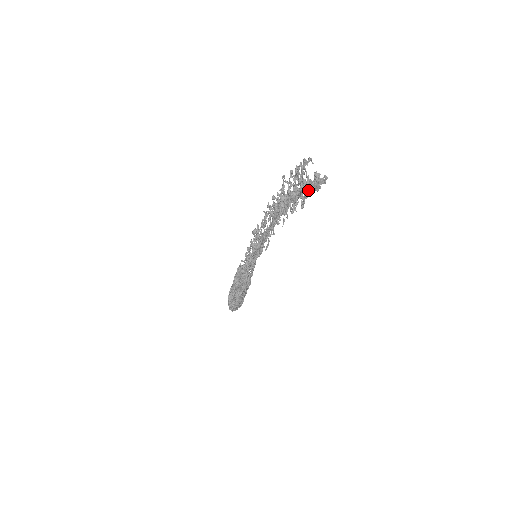
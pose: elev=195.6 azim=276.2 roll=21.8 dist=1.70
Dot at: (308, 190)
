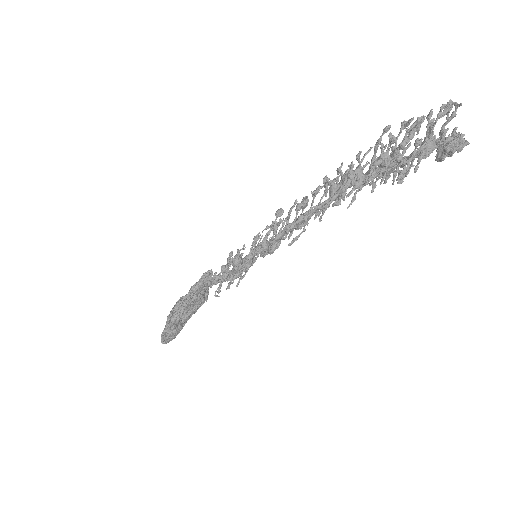
Dot at: (429, 154)
